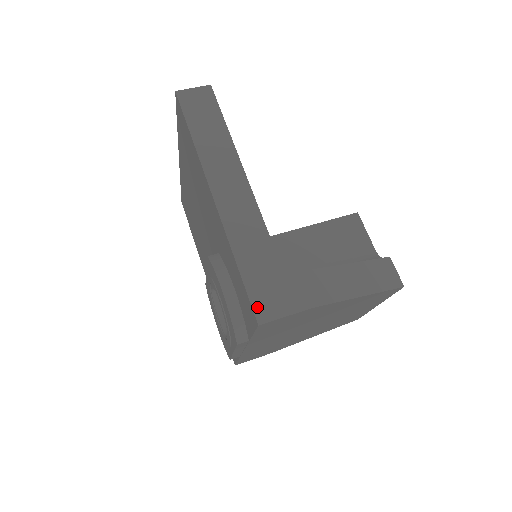
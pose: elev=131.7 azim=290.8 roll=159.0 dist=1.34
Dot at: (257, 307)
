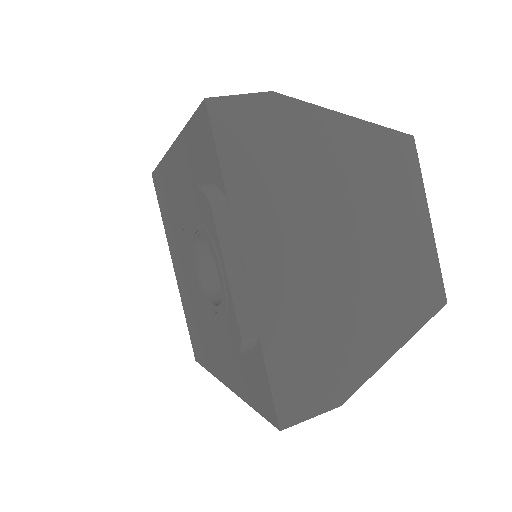
Dot at: occluded
